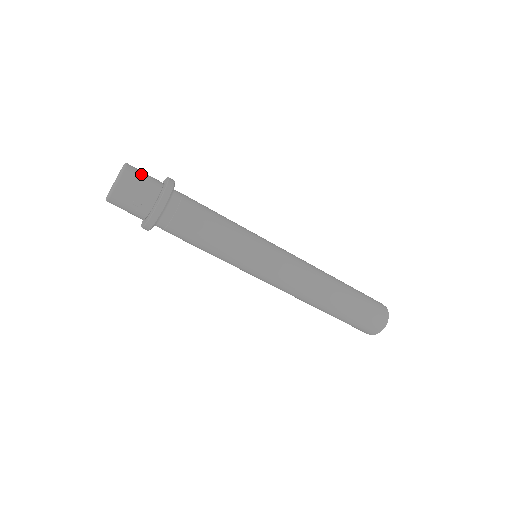
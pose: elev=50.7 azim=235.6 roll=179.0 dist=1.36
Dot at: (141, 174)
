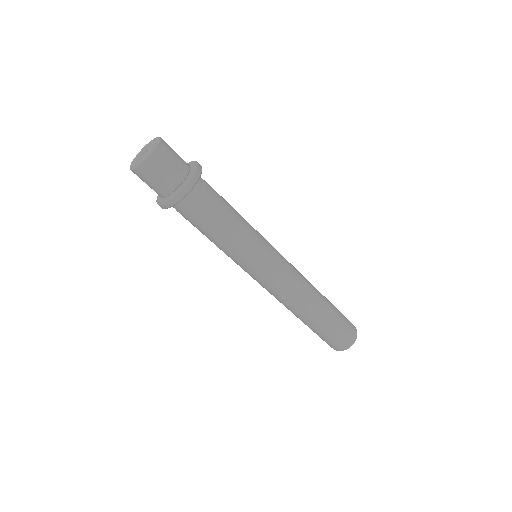
Dot at: (171, 155)
